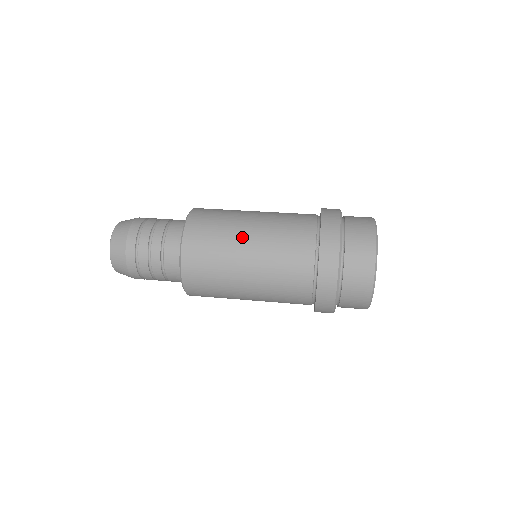
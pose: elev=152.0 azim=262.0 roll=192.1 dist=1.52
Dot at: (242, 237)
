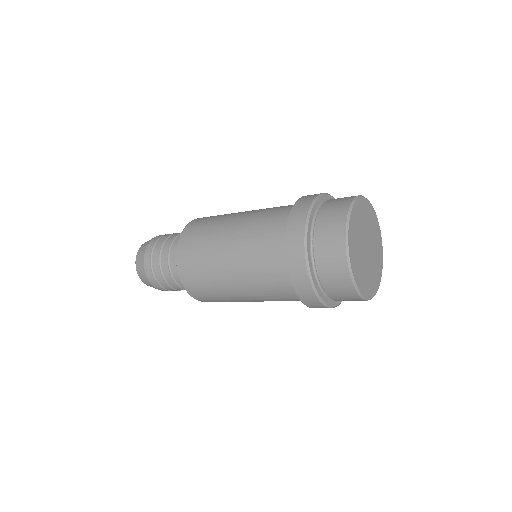
Dot at: (221, 250)
